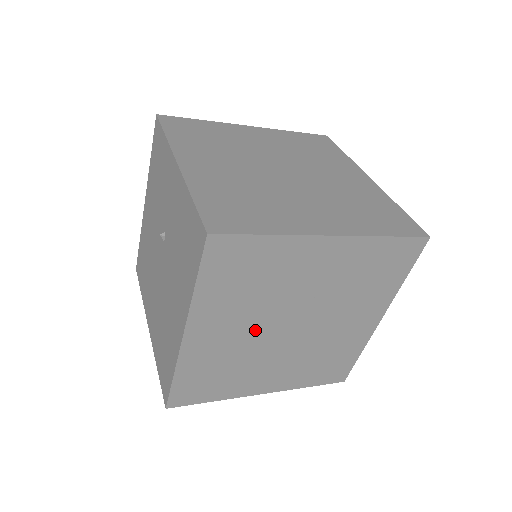
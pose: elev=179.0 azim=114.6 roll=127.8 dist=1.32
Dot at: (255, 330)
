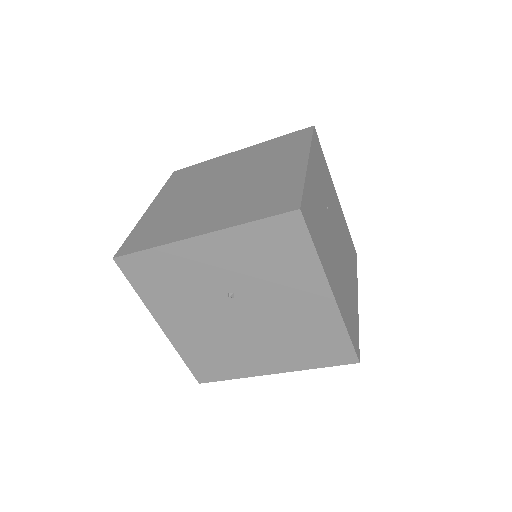
Dot at: (335, 257)
